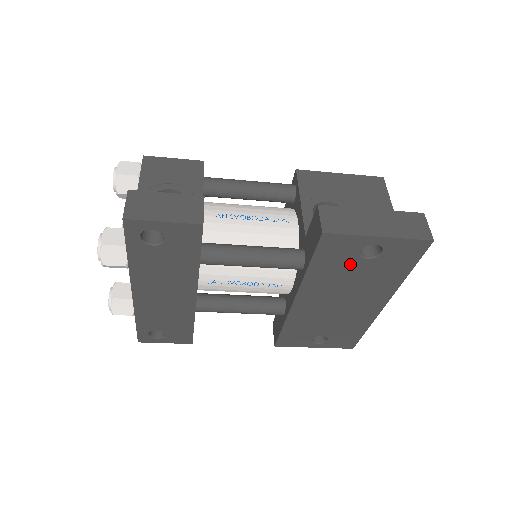
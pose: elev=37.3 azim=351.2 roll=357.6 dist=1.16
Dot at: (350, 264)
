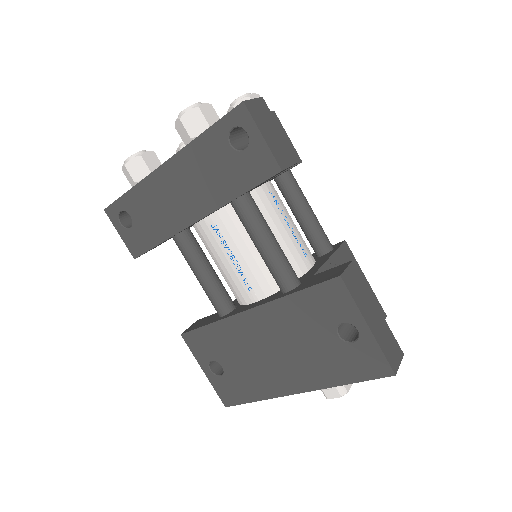
Dot at: (322, 326)
